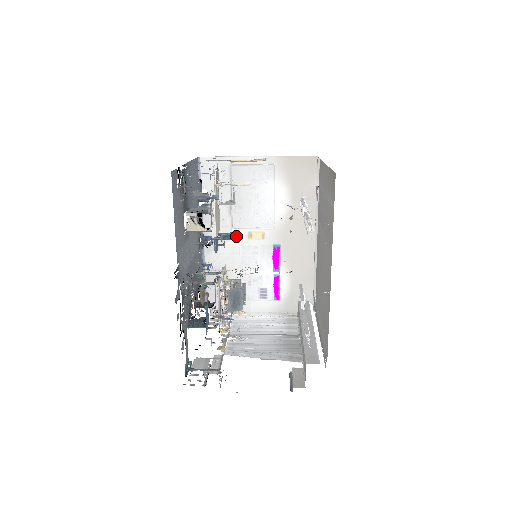
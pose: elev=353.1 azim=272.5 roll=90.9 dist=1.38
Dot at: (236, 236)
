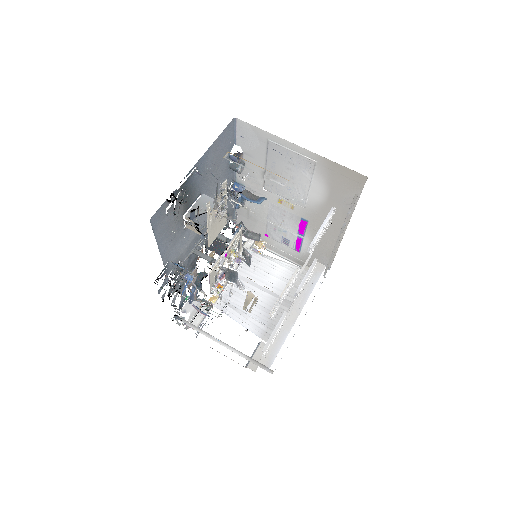
Dot at: (264, 199)
